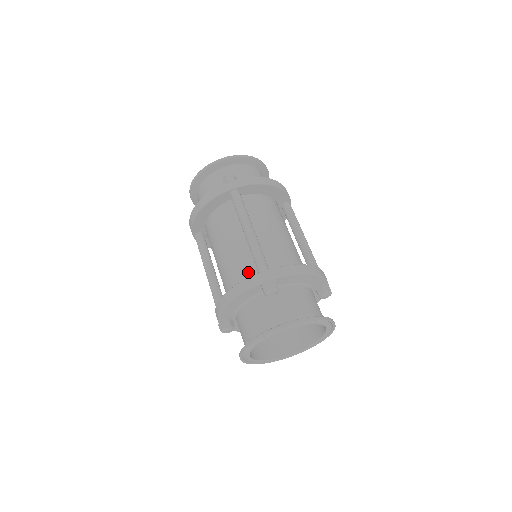
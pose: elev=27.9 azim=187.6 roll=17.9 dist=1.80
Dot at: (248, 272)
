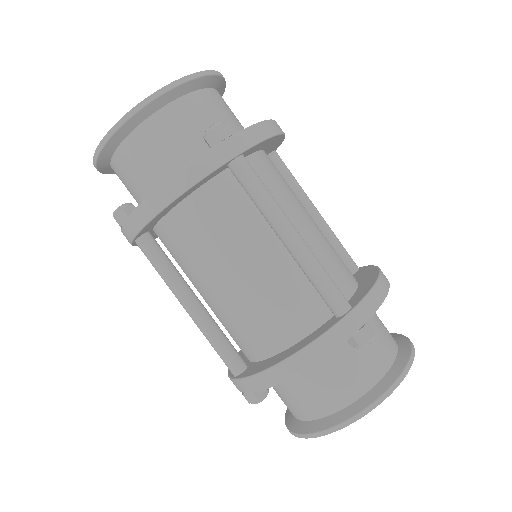
Dot at: (302, 309)
